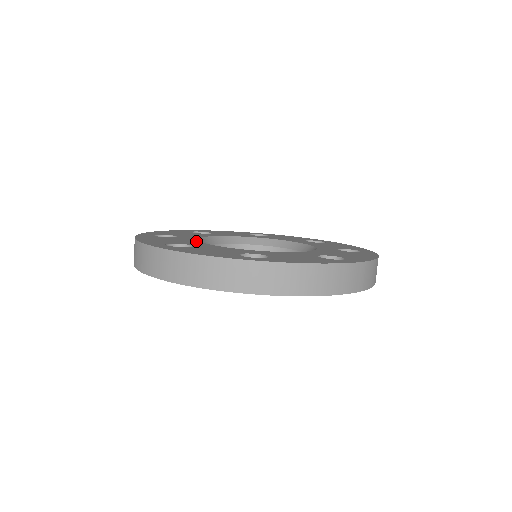
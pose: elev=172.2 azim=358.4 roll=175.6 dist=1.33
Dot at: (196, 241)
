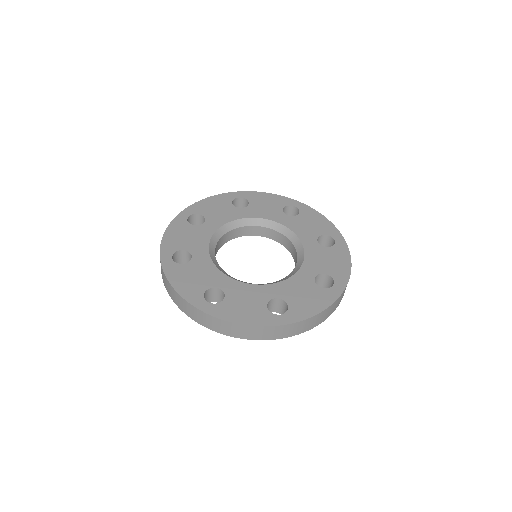
Dot at: (207, 242)
